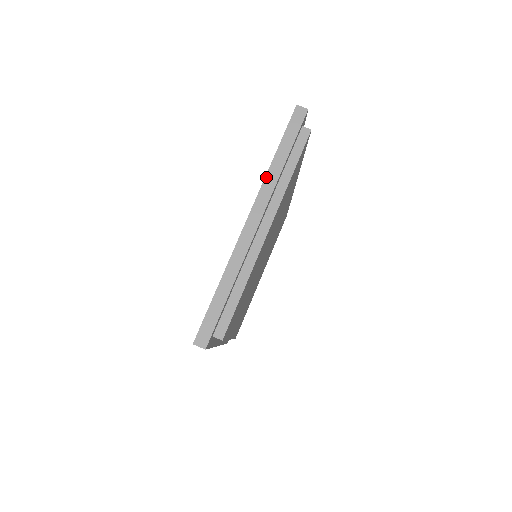
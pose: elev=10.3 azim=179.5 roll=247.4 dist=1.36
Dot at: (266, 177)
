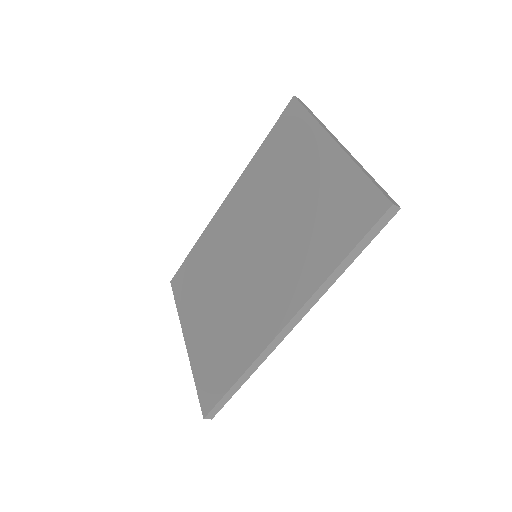
Dot at: (319, 123)
